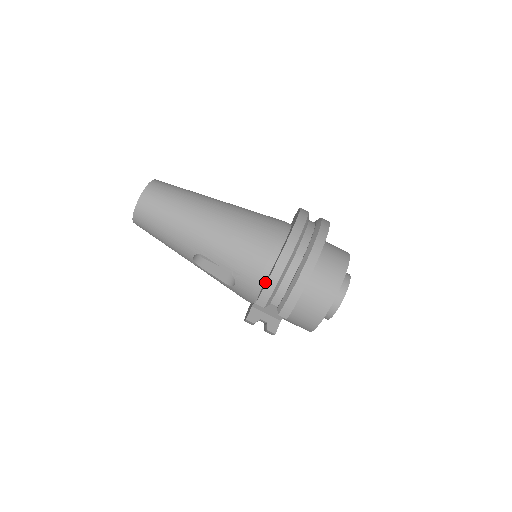
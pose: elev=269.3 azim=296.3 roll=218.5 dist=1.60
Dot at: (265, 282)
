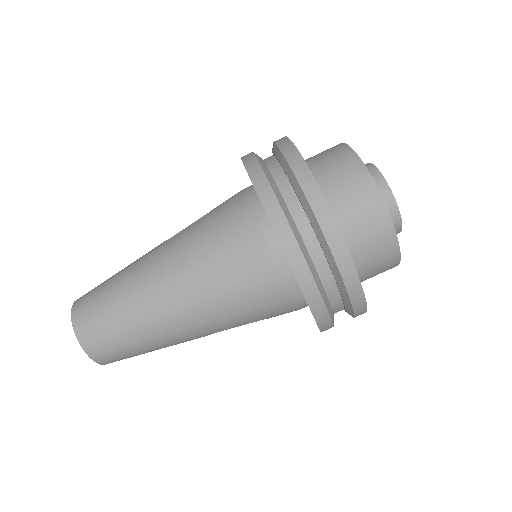
Dot at: occluded
